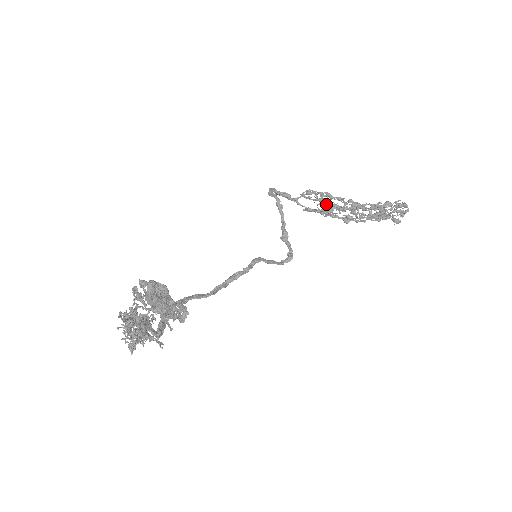
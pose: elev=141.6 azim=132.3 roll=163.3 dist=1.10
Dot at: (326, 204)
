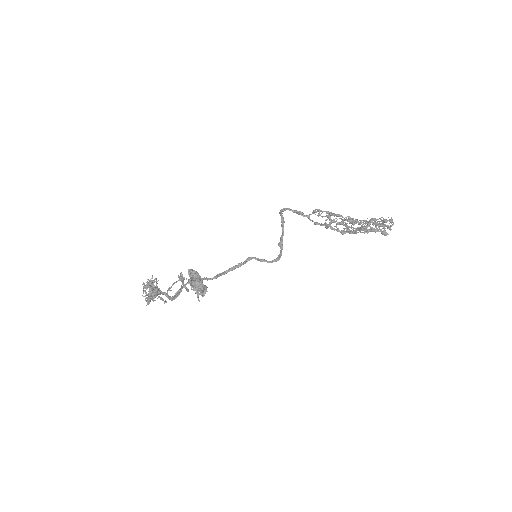
Dot at: occluded
